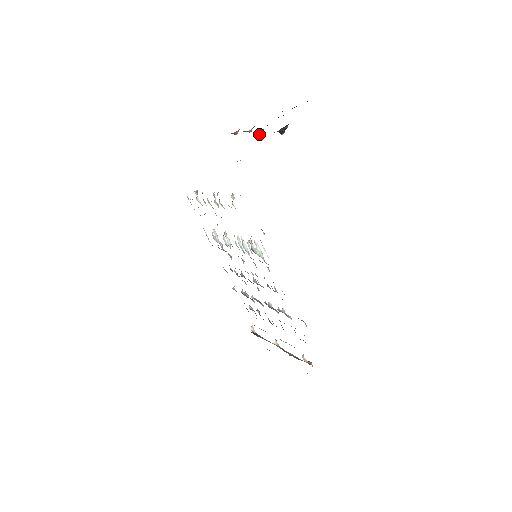
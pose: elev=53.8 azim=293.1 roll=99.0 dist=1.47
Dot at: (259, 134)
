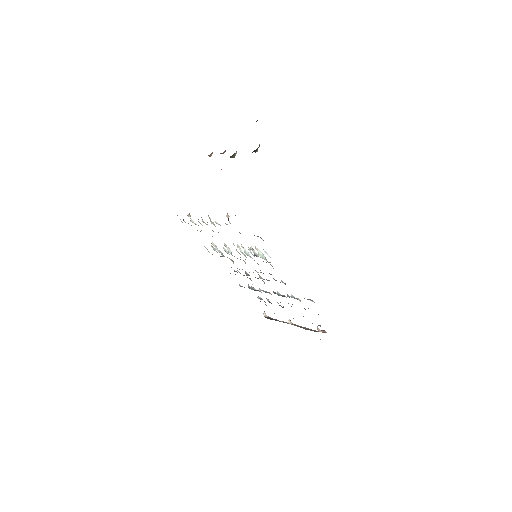
Dot at: (234, 155)
